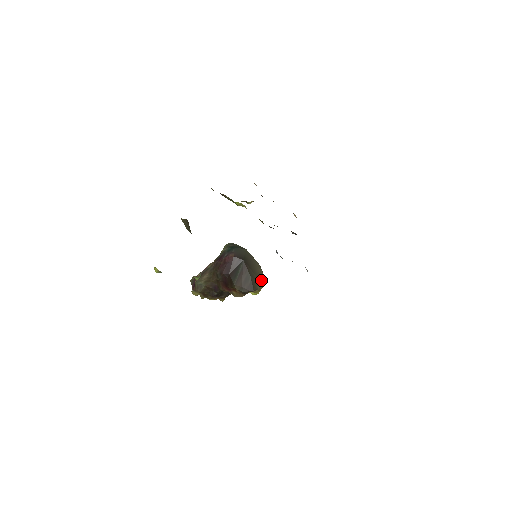
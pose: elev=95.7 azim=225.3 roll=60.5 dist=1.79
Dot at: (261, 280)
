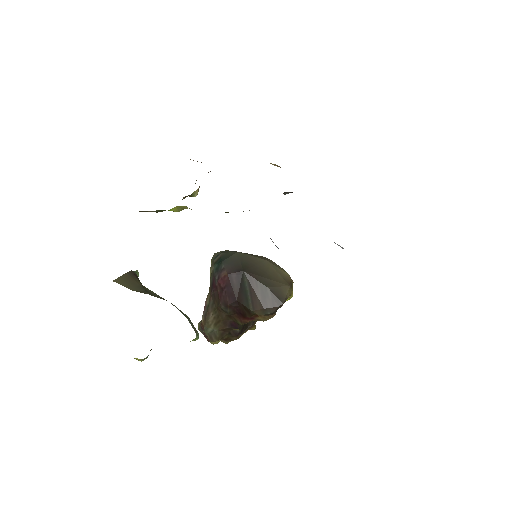
Dot at: (284, 281)
